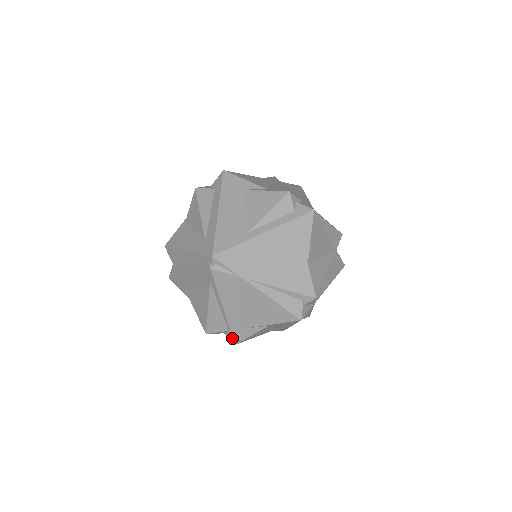
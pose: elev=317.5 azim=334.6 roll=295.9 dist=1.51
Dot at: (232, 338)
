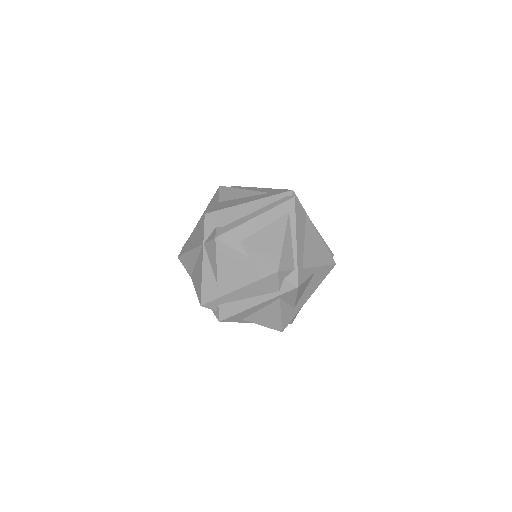
Dot at: (297, 278)
